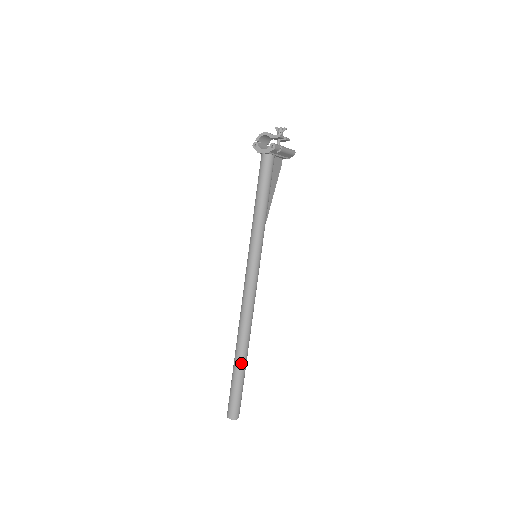
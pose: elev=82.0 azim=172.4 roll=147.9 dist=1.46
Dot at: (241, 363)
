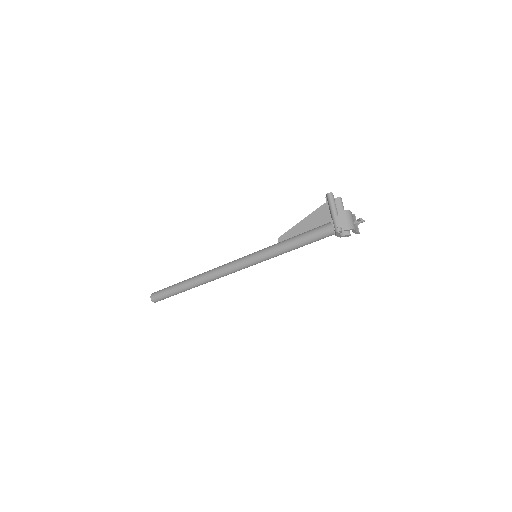
Dot at: occluded
